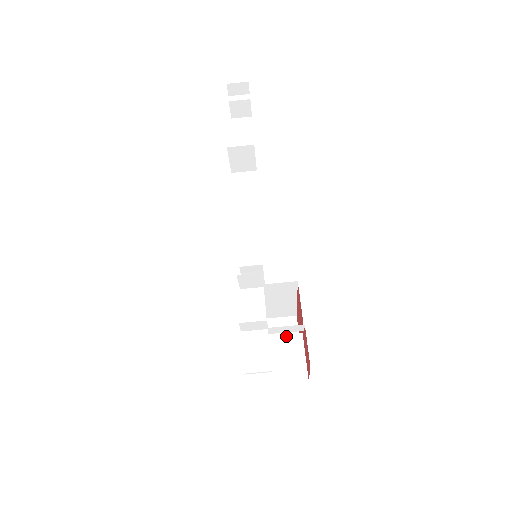
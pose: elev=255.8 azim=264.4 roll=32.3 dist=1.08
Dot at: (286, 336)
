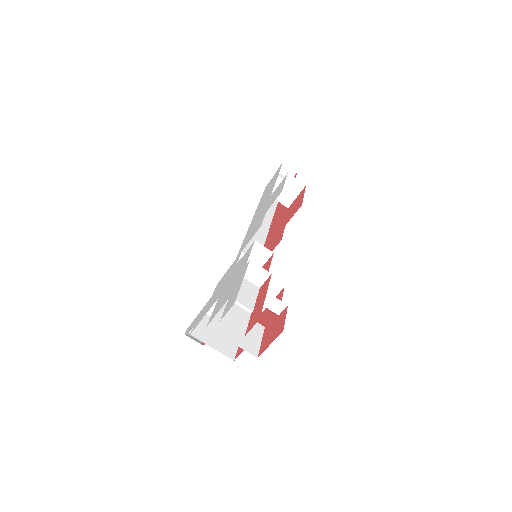
Dot at: occluded
